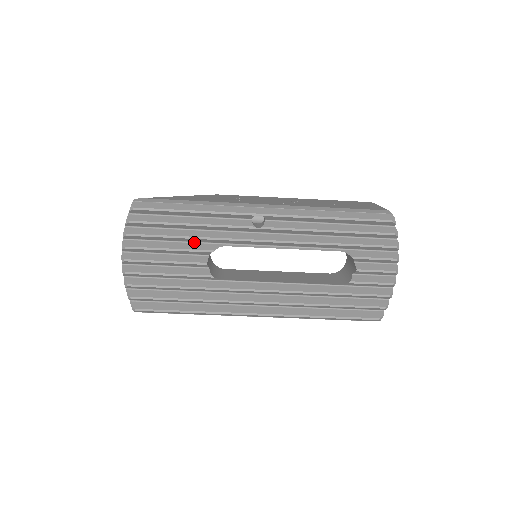
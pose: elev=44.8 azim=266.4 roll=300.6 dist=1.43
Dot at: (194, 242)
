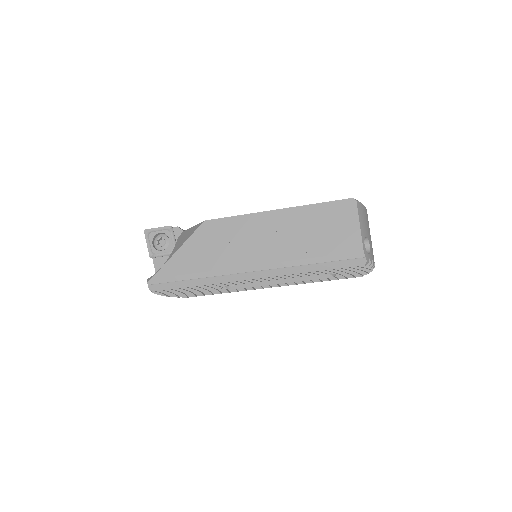
Dot at: occluded
